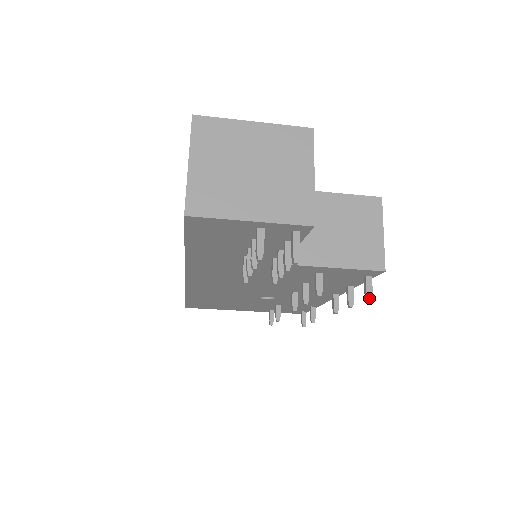
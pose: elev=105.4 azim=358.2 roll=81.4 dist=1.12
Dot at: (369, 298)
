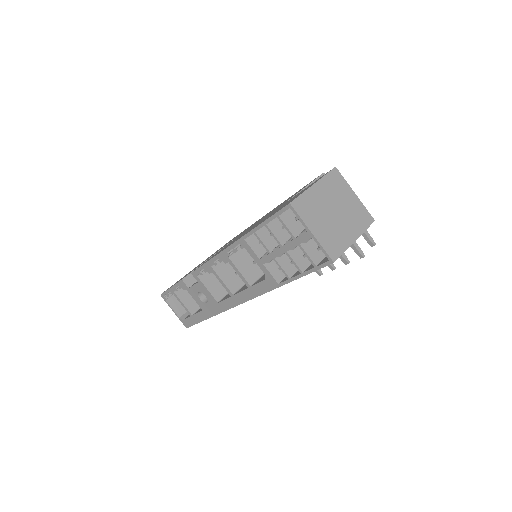
Dot at: occluded
